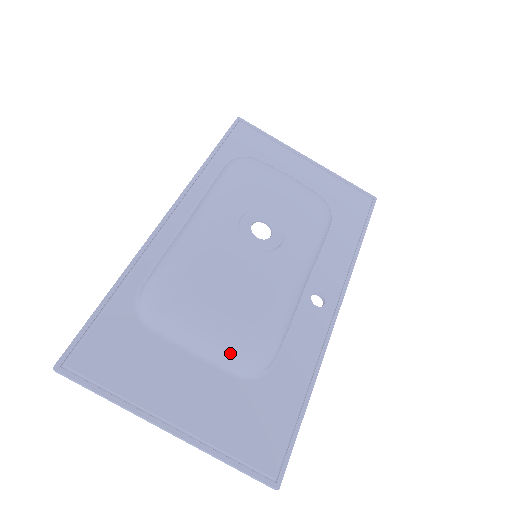
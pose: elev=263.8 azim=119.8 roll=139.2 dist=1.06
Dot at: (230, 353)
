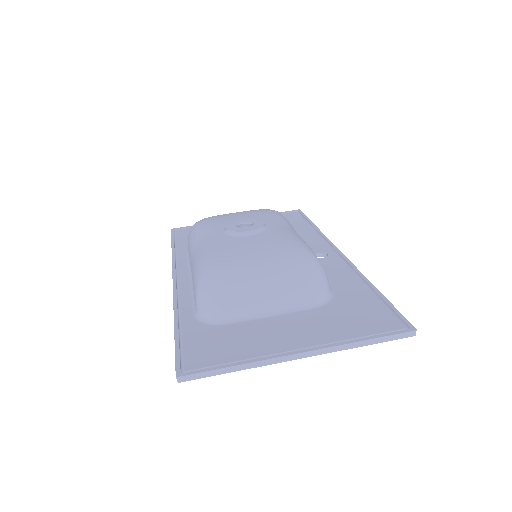
Dot at: (294, 286)
